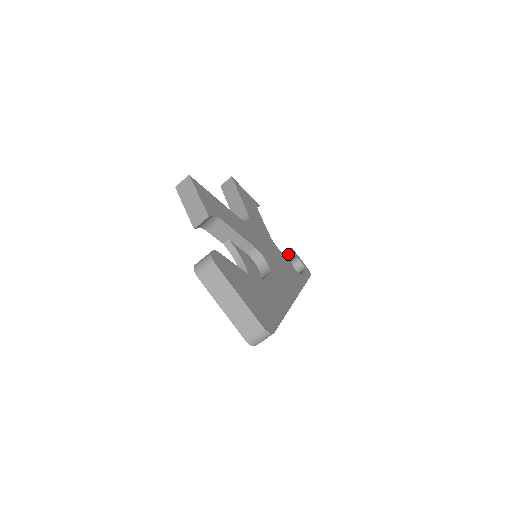
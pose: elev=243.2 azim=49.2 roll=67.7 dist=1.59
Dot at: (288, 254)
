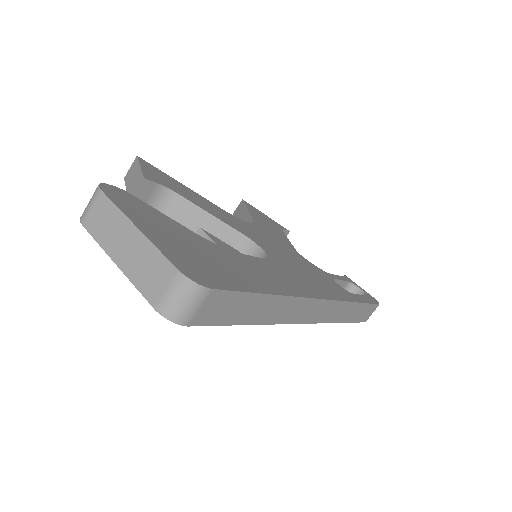
Dot at: occluded
